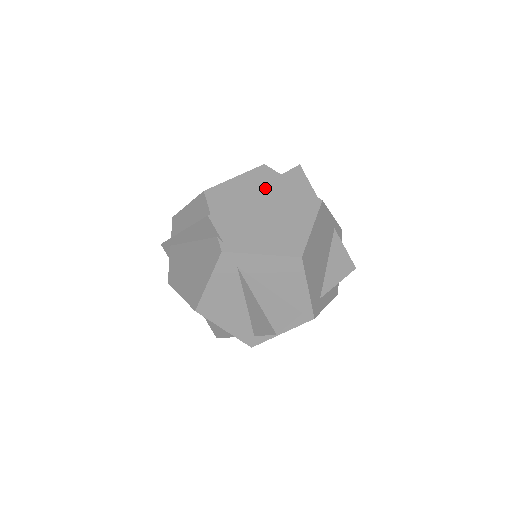
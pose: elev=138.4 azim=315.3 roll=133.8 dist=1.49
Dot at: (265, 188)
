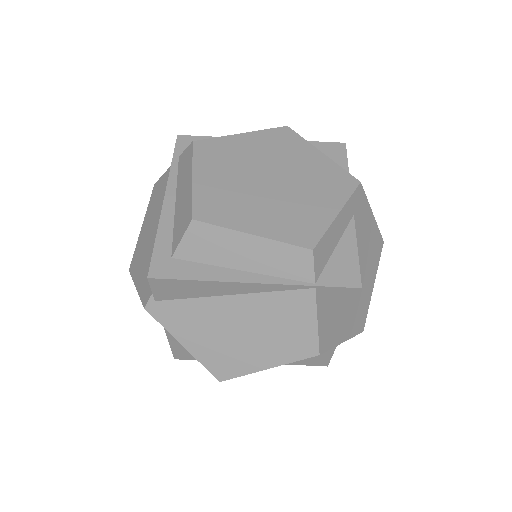
Dot at: (268, 287)
